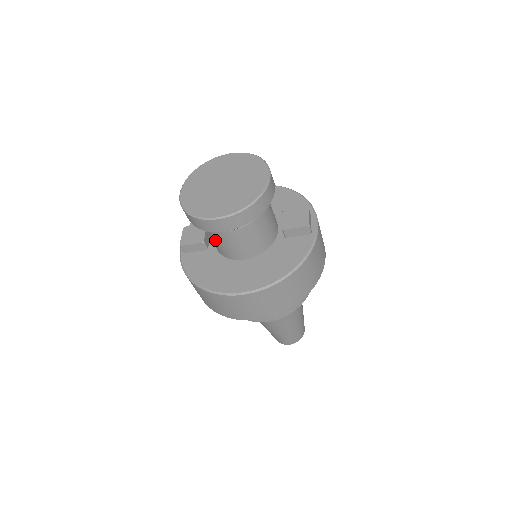
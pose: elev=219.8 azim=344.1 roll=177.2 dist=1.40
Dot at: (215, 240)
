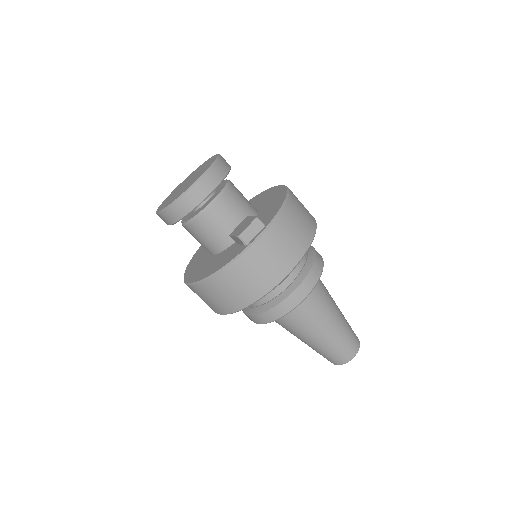
Dot at: occluded
